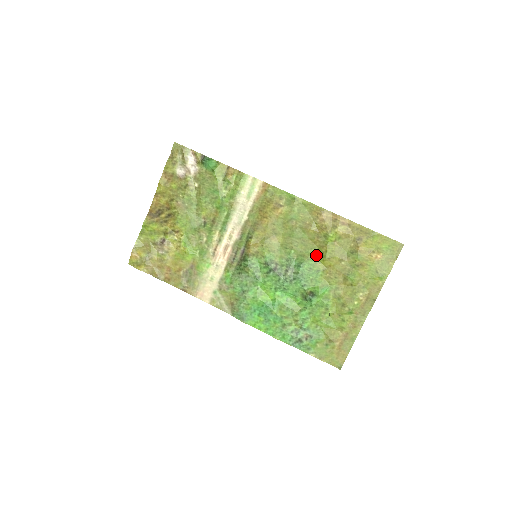
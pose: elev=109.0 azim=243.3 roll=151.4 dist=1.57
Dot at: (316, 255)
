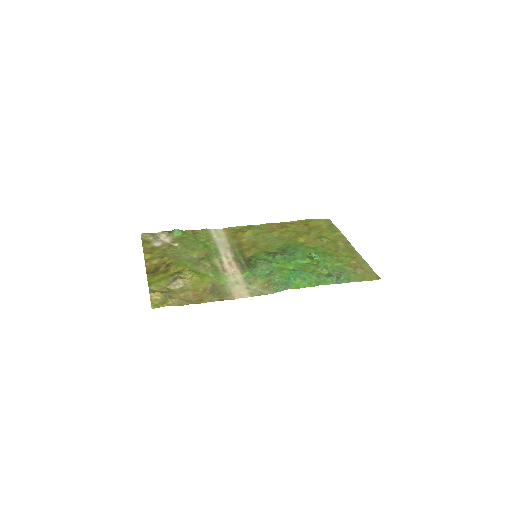
Dot at: (292, 240)
